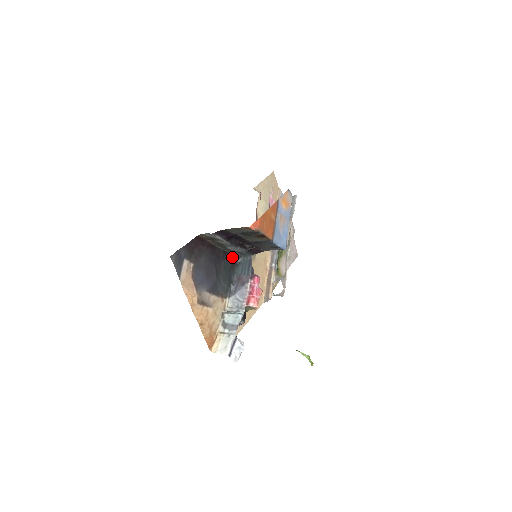
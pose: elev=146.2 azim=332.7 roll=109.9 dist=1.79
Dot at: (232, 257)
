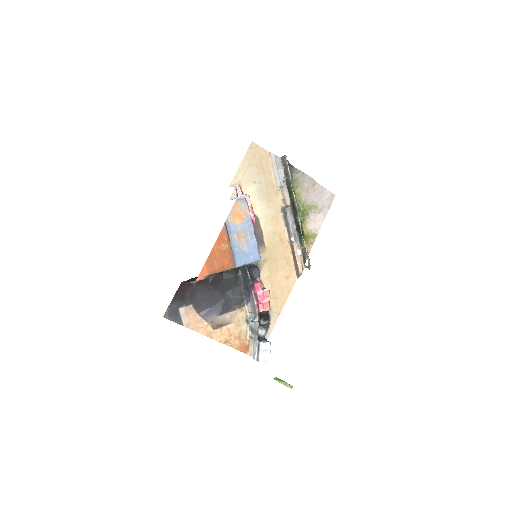
Dot at: (232, 271)
